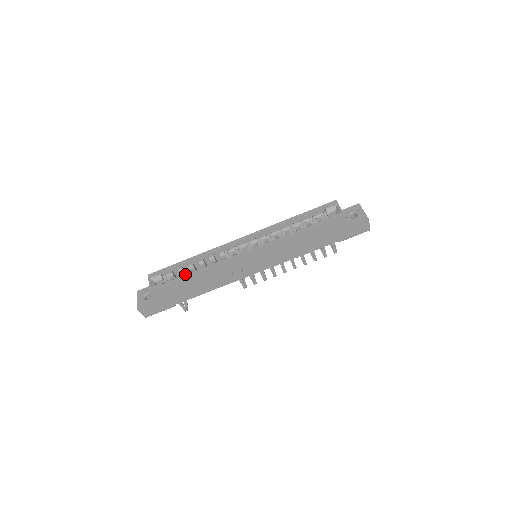
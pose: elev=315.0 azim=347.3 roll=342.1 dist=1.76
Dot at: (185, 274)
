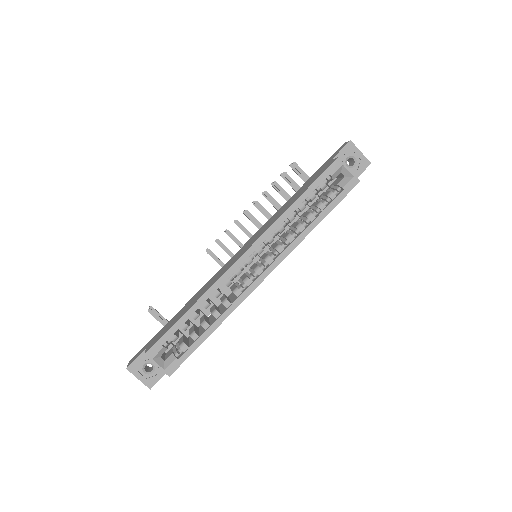
Dot at: (189, 325)
